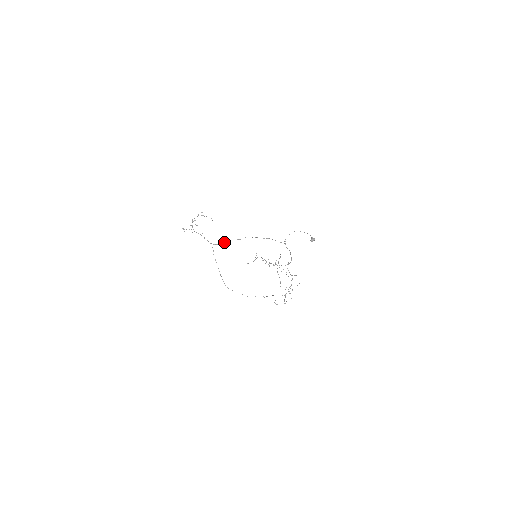
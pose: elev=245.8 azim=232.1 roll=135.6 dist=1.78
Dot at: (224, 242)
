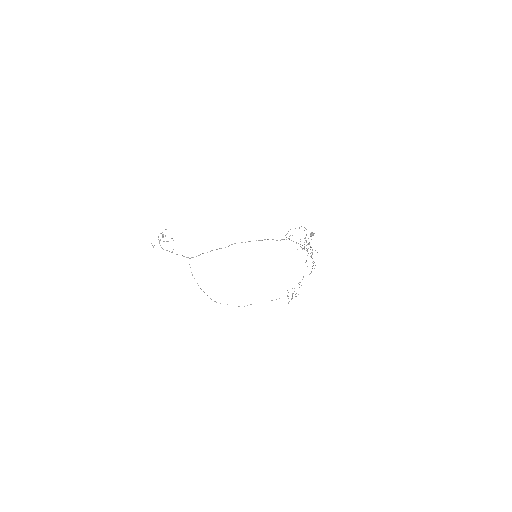
Dot at: occluded
